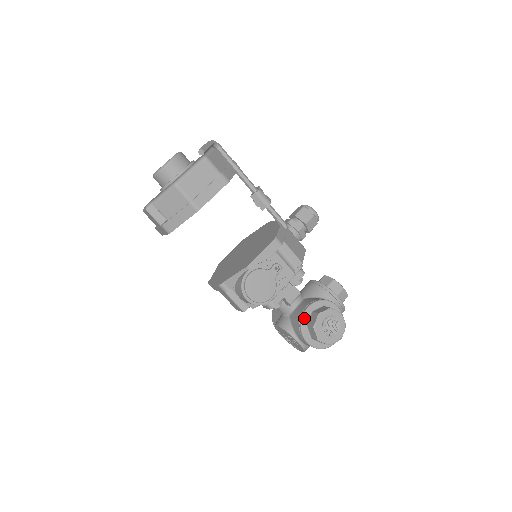
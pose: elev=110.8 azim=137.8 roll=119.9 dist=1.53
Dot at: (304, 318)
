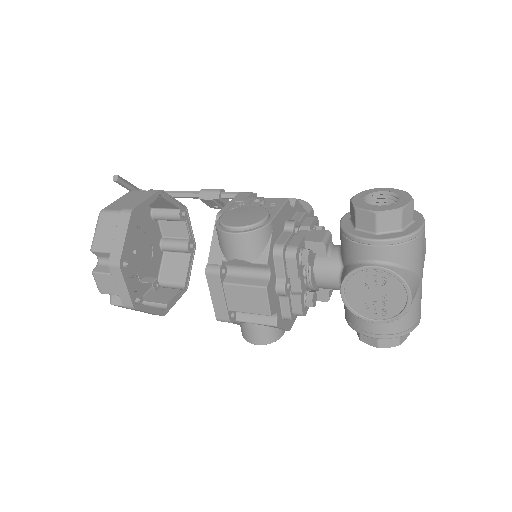
Dot at: (344, 227)
